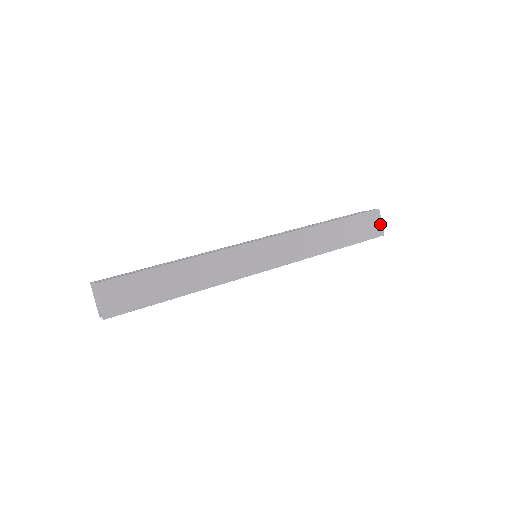
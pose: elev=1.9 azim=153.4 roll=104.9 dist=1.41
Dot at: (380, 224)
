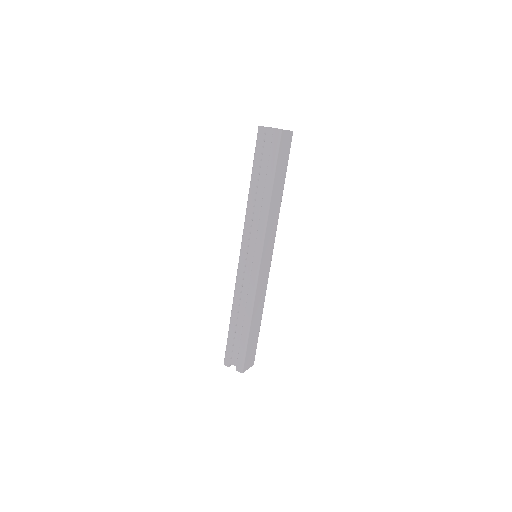
Dot at: (288, 133)
